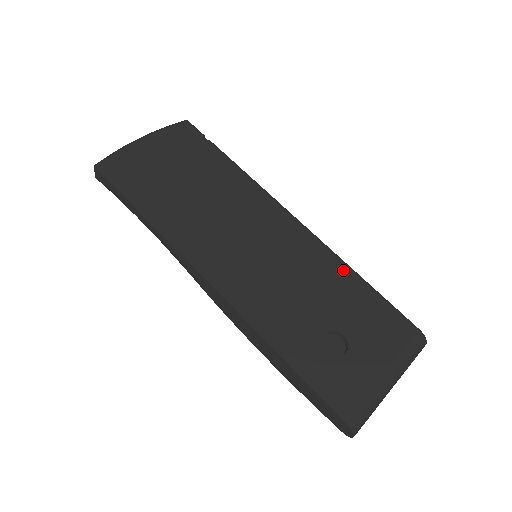
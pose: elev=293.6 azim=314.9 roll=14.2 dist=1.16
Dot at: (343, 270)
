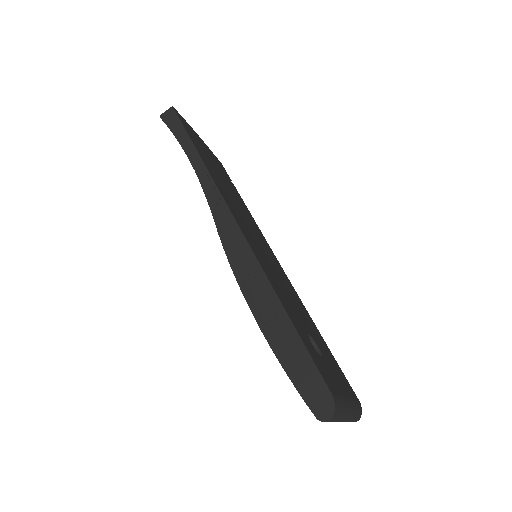
Dot at: (311, 319)
